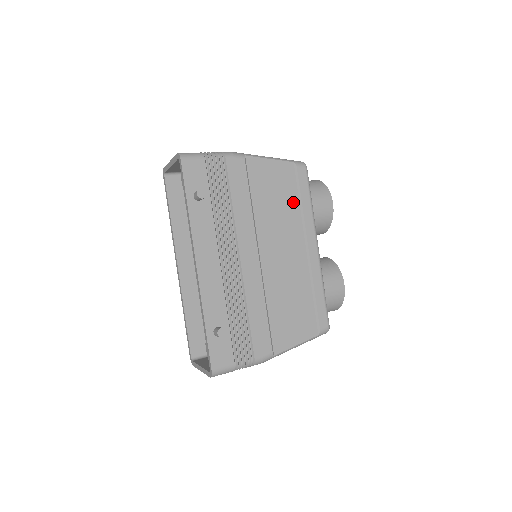
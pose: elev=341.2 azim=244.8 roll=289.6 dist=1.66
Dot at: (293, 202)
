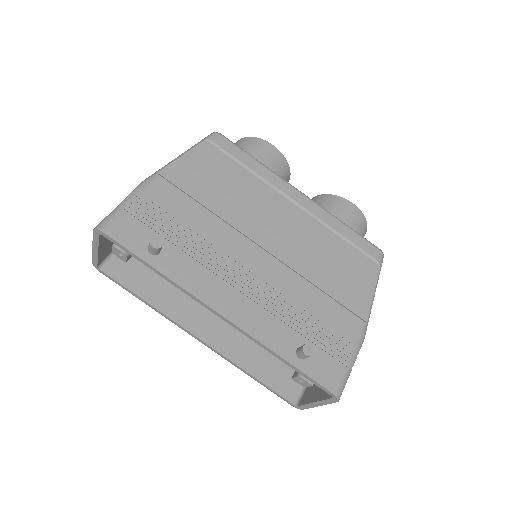
Dot at: (241, 174)
